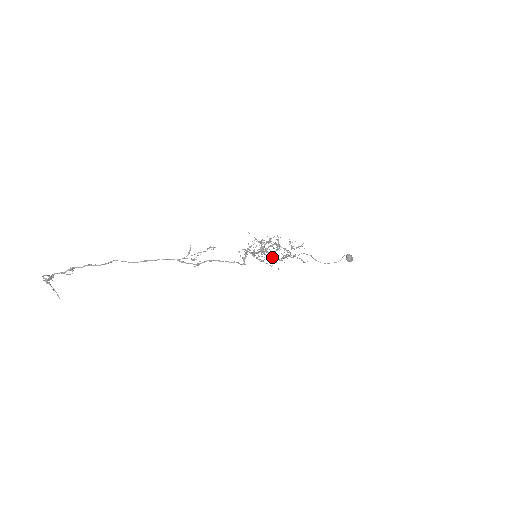
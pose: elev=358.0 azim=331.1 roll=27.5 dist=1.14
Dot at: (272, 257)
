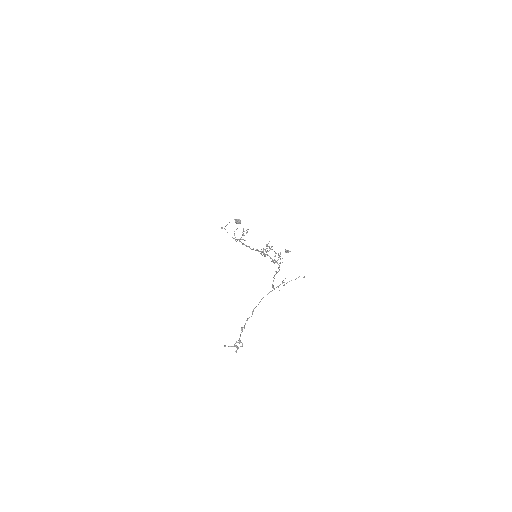
Dot at: occluded
